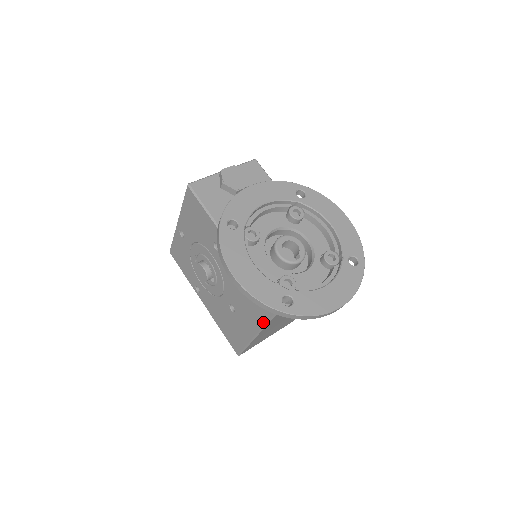
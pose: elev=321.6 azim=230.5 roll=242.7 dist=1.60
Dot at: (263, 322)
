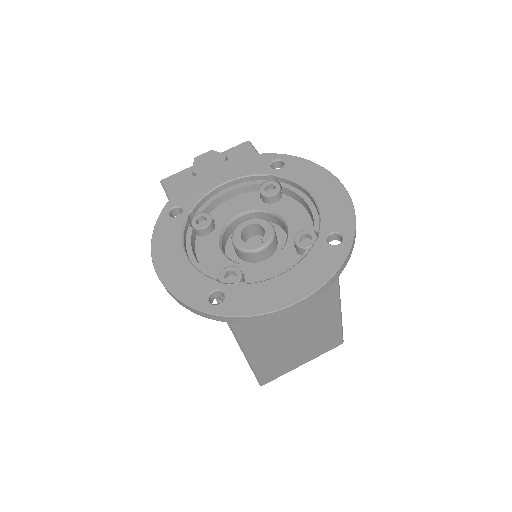
Dot at: (233, 334)
